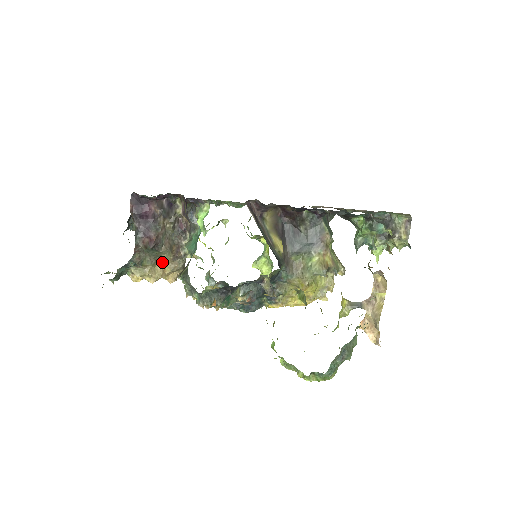
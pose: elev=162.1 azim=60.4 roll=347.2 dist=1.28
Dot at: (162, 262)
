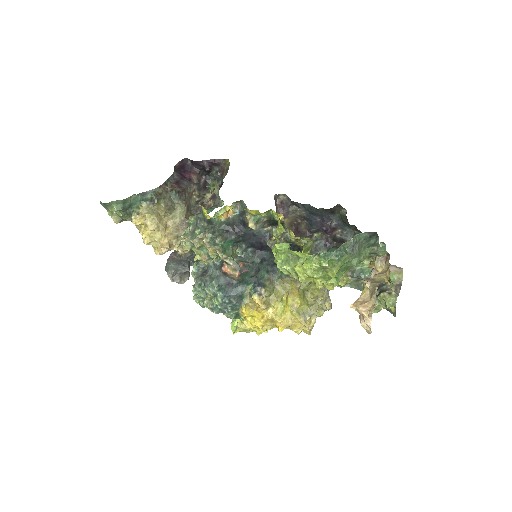
Dot at: (172, 218)
